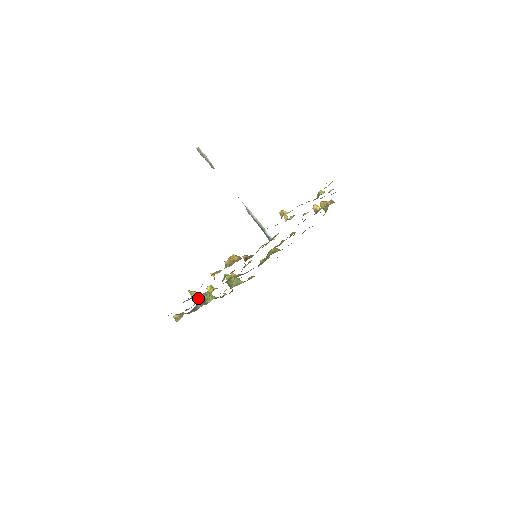
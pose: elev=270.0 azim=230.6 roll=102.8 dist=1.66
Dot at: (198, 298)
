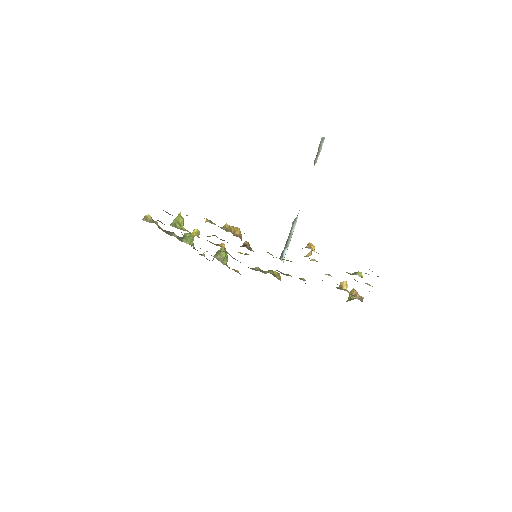
Dot at: (178, 225)
